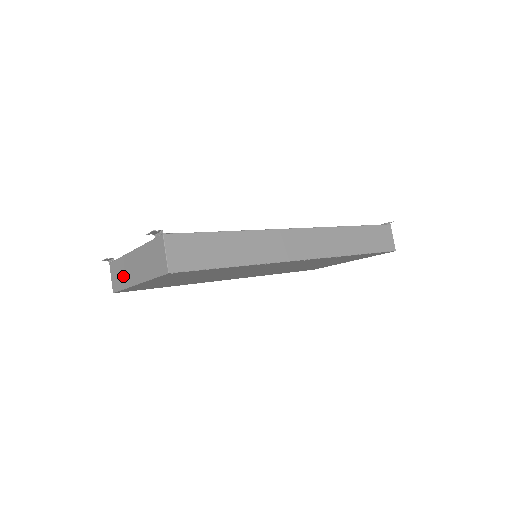
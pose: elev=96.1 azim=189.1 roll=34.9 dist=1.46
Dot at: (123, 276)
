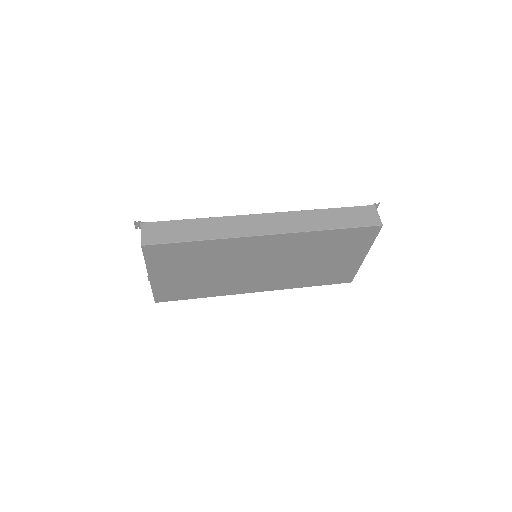
Dot at: occluded
